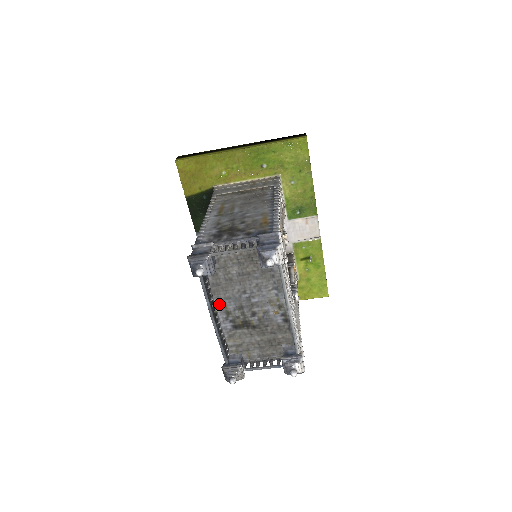
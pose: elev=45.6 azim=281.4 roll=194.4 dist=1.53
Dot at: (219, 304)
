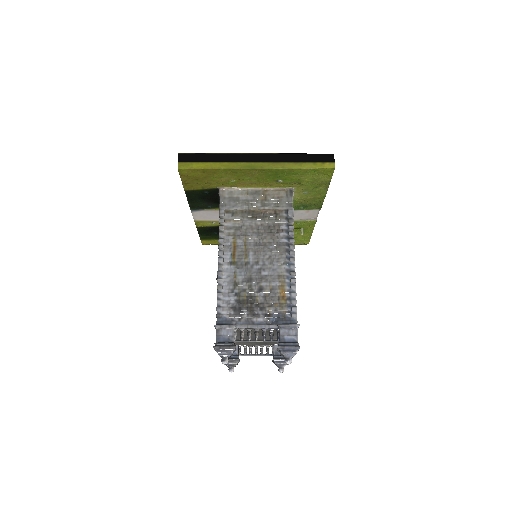
Dot at: occluded
